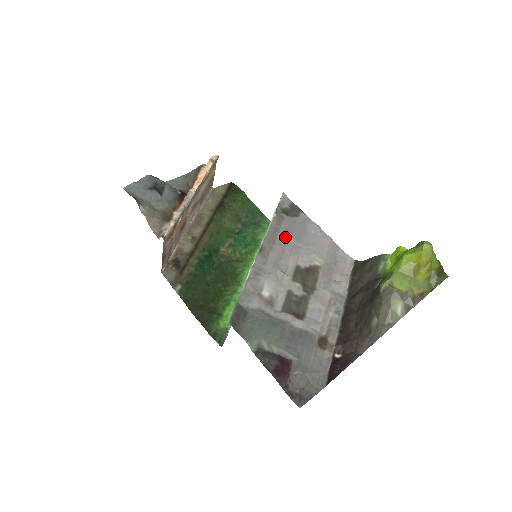
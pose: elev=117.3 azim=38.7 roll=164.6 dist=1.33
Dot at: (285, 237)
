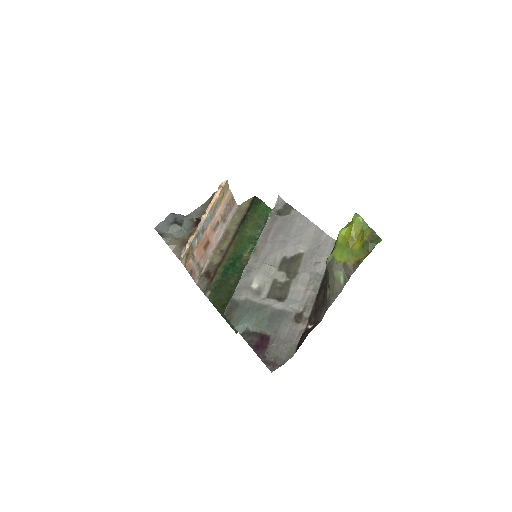
Dot at: (275, 235)
